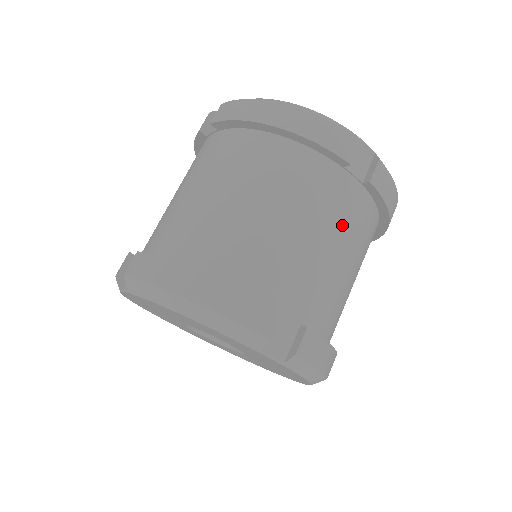
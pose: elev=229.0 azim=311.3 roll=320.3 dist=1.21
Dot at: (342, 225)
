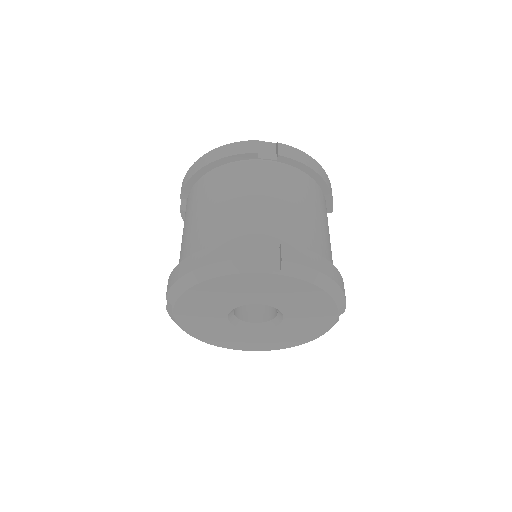
Dot at: occluded
